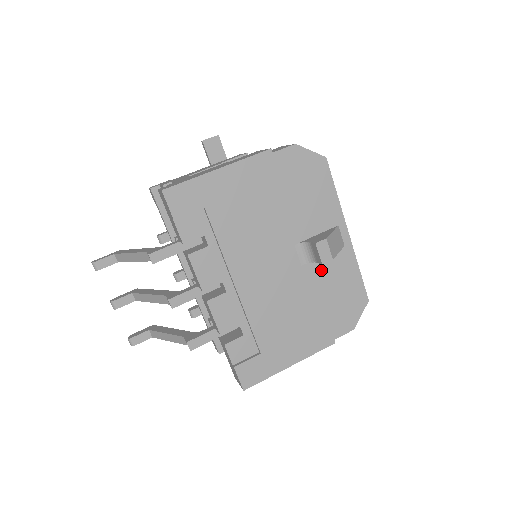
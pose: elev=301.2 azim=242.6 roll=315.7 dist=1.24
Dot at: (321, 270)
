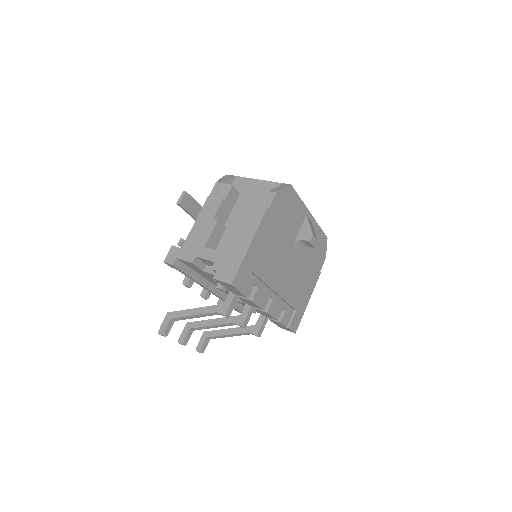
Dot at: occluded
